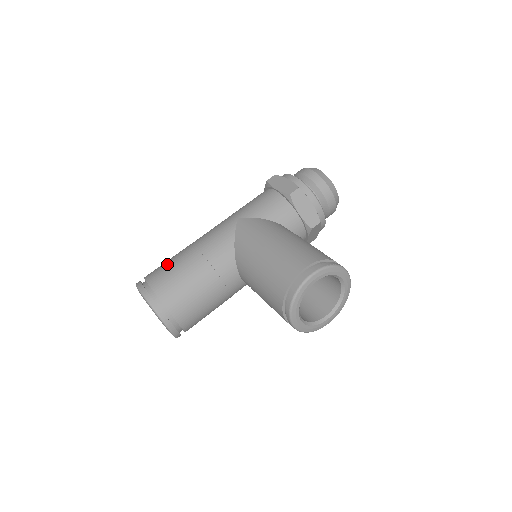
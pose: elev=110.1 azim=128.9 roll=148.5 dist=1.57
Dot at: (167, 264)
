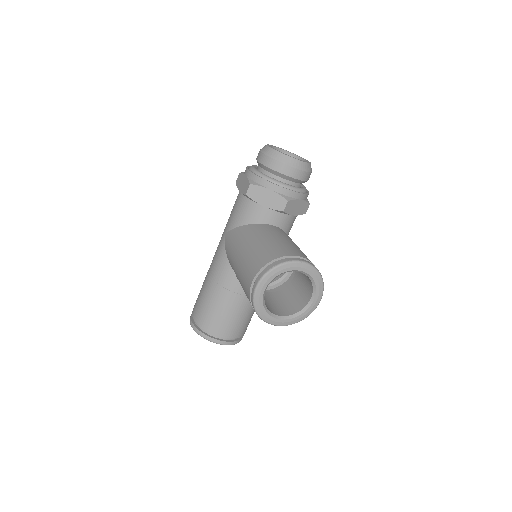
Dot at: (199, 294)
